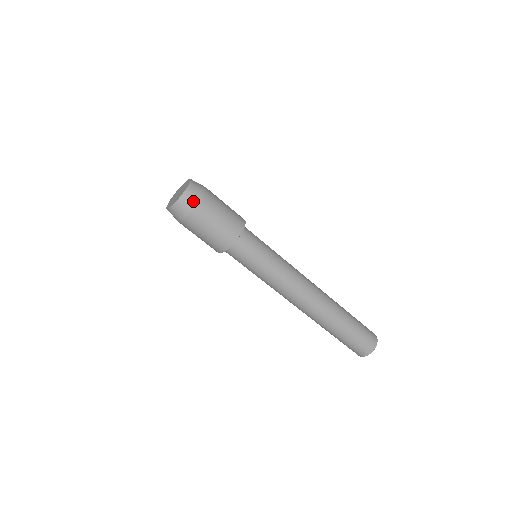
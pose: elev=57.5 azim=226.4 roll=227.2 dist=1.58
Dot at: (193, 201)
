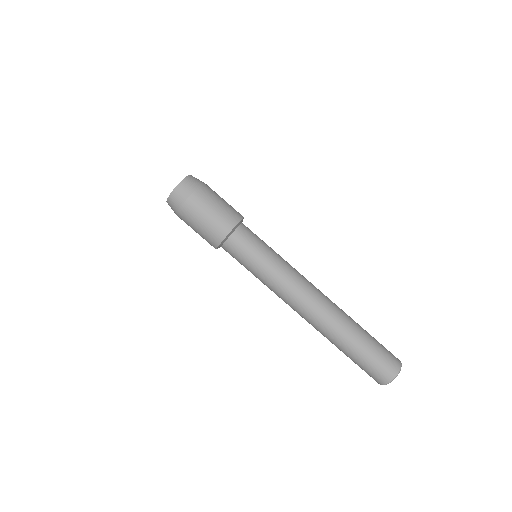
Dot at: (191, 187)
